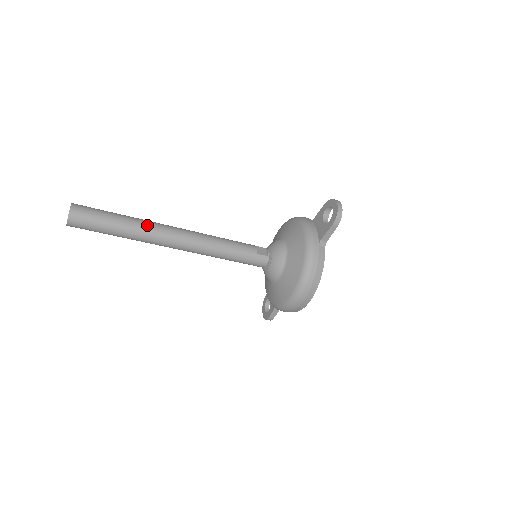
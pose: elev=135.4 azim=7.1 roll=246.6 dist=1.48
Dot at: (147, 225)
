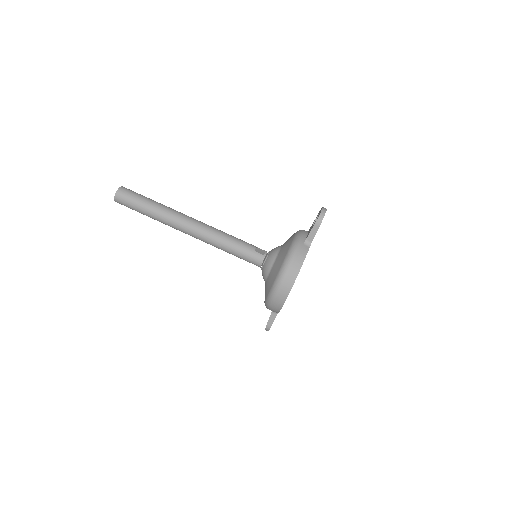
Dot at: (170, 210)
